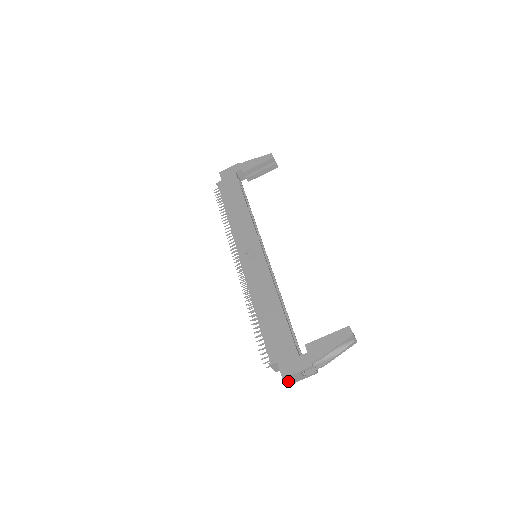
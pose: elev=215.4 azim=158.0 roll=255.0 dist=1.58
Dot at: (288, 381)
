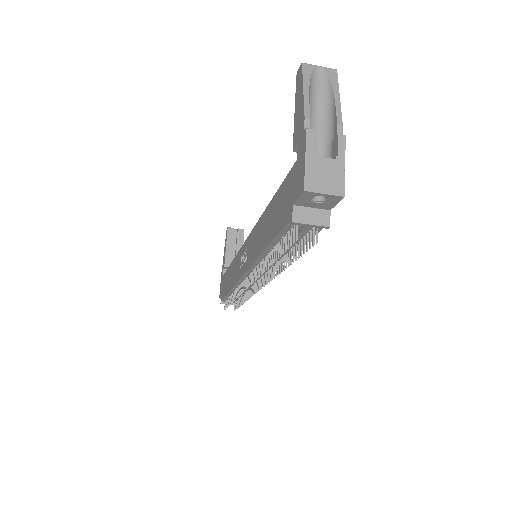
Dot at: (326, 190)
